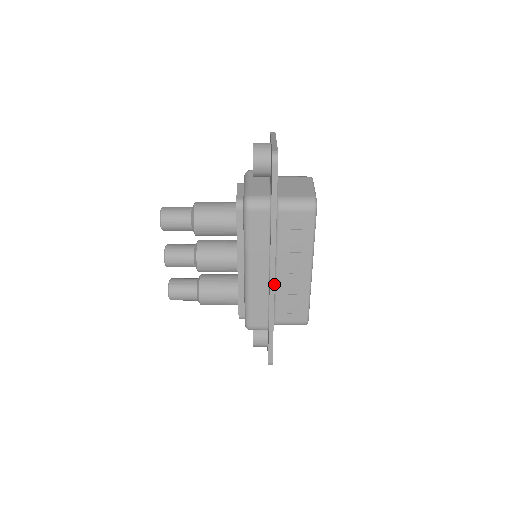
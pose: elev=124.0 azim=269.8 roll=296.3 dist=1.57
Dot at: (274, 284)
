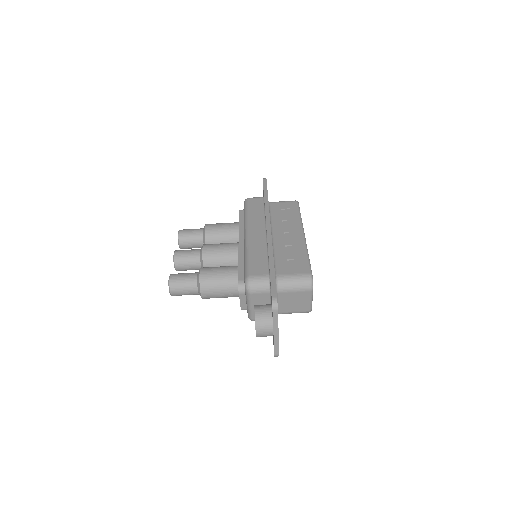
Dot at: occluded
